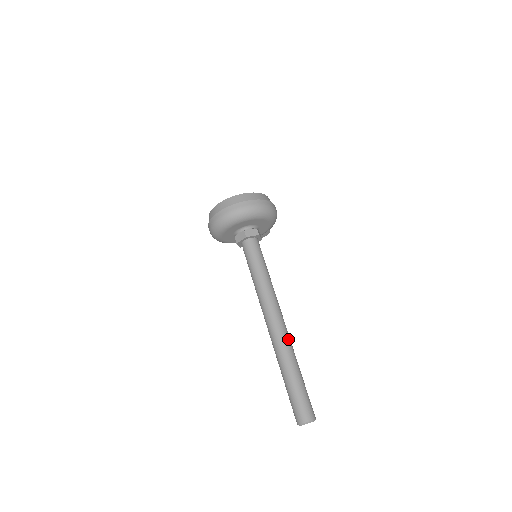
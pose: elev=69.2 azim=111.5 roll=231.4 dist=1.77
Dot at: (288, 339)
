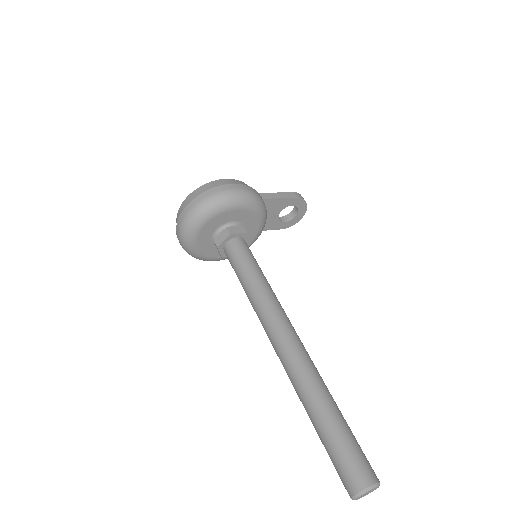
Dot at: (299, 363)
